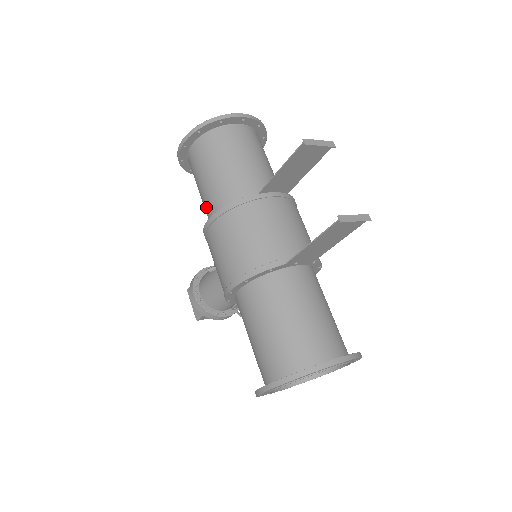
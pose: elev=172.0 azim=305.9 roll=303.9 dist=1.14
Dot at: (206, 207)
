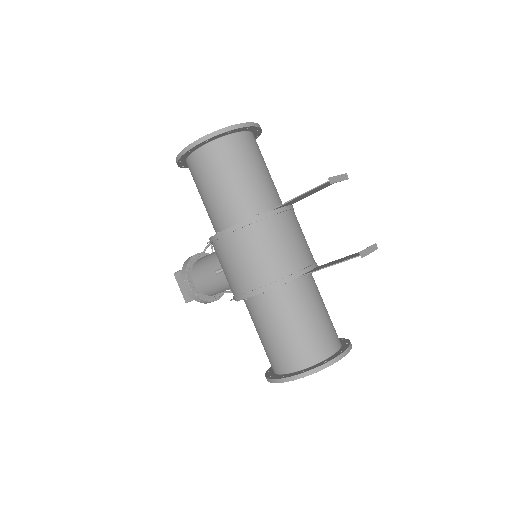
Dot at: (213, 214)
